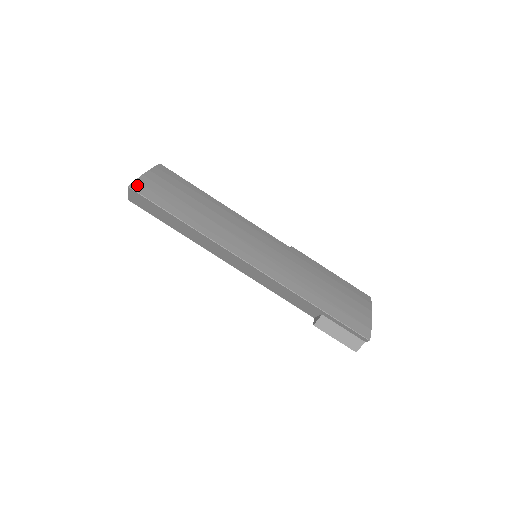
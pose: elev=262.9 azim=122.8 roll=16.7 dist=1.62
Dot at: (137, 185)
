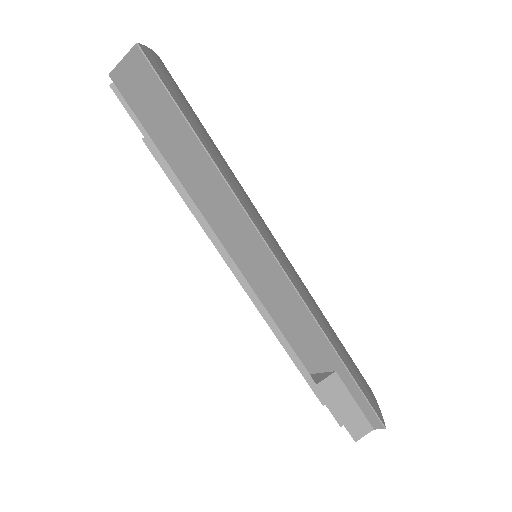
Dot at: (148, 53)
